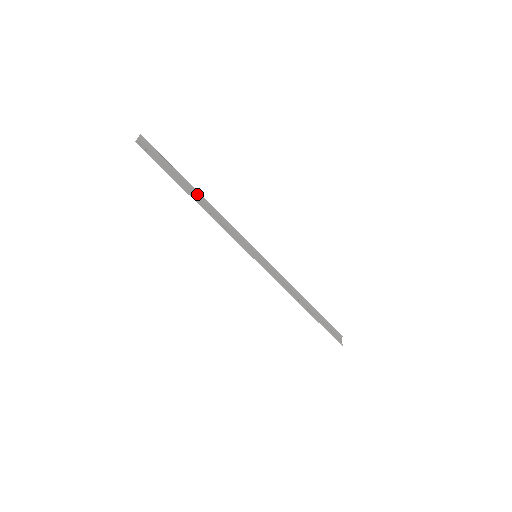
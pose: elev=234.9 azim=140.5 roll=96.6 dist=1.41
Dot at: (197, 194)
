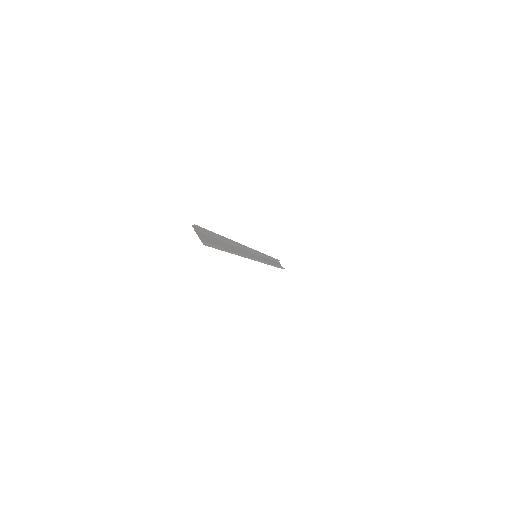
Dot at: (228, 242)
